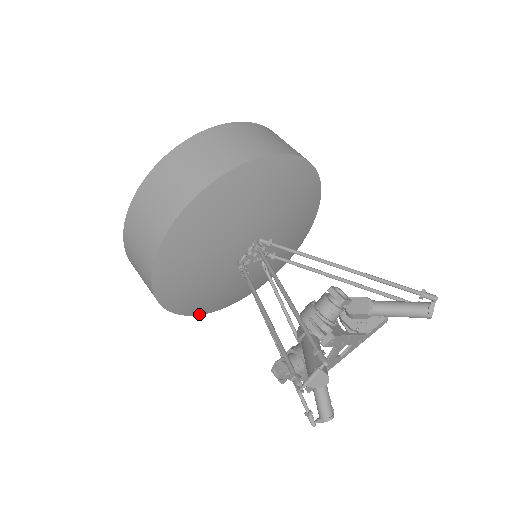
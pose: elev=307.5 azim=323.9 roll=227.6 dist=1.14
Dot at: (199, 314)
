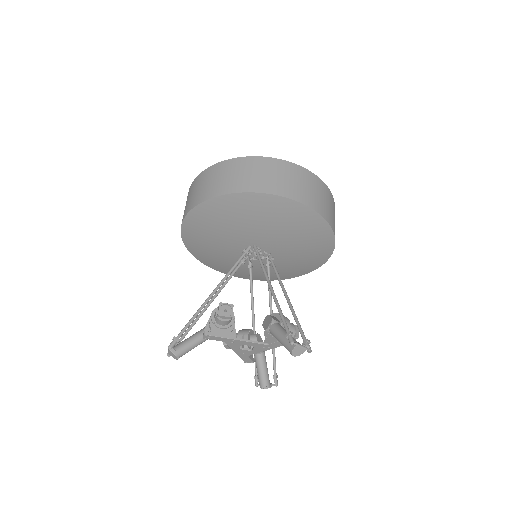
Dot at: (254, 279)
